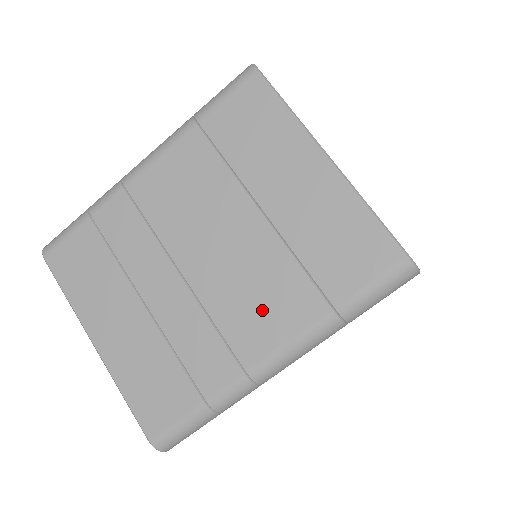
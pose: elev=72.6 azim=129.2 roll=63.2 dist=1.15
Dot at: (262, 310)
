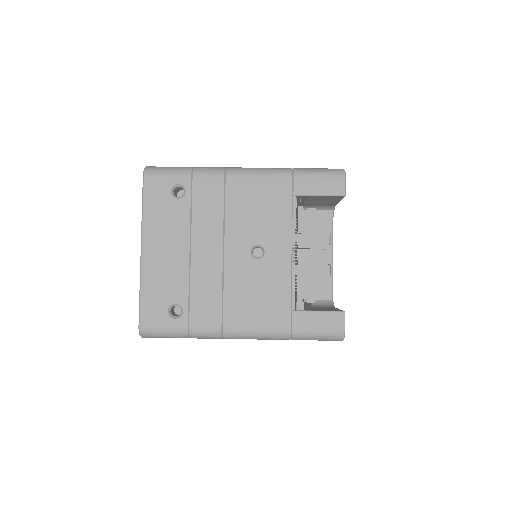
Dot at: occluded
